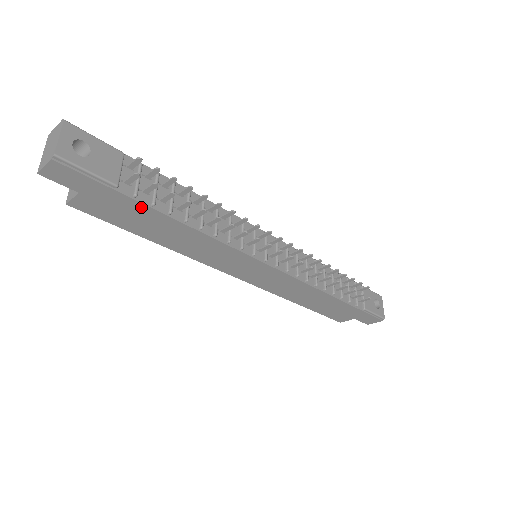
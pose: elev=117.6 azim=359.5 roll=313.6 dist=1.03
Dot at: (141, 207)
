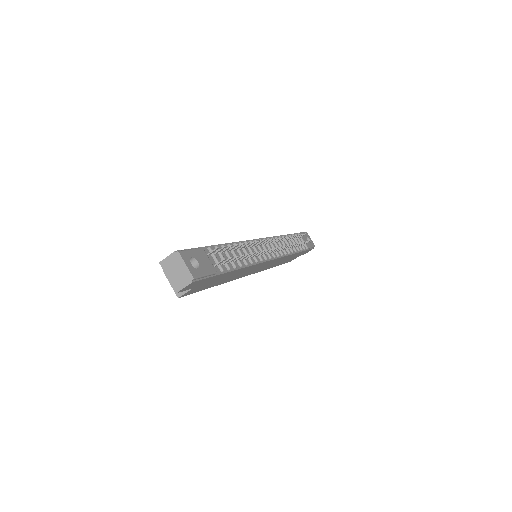
Dot at: (223, 275)
